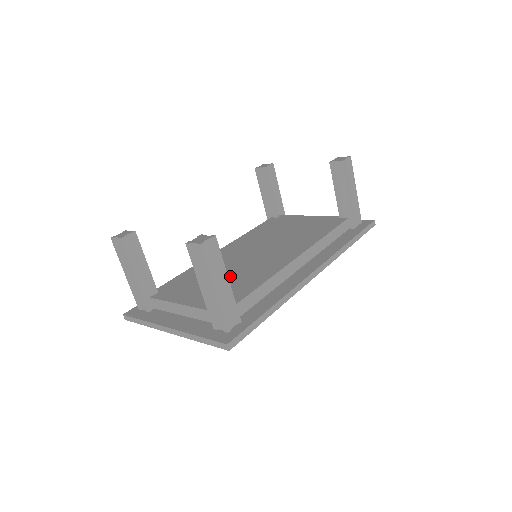
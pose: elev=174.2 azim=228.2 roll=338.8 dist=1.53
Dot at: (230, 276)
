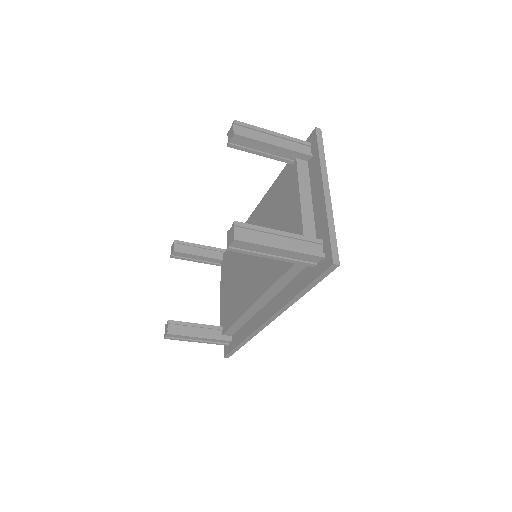
Dot at: (236, 284)
